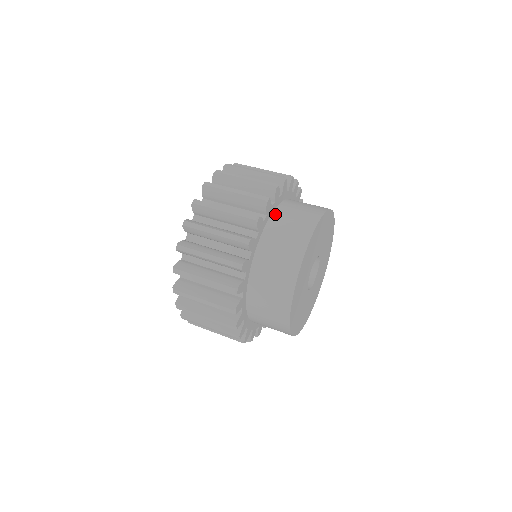
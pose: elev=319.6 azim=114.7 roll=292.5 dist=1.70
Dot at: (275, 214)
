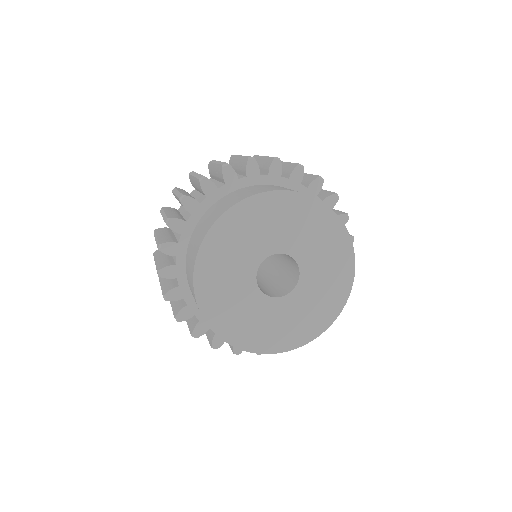
Dot at: (242, 188)
